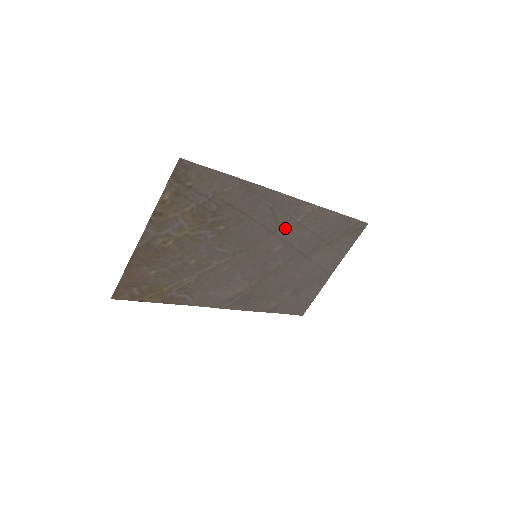
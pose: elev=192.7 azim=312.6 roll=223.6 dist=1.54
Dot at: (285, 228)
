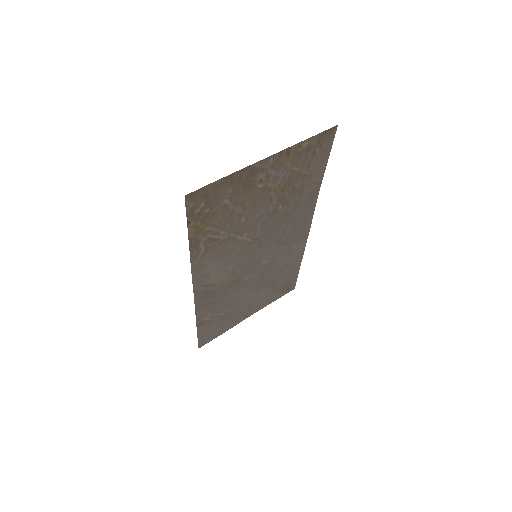
Dot at: (284, 247)
